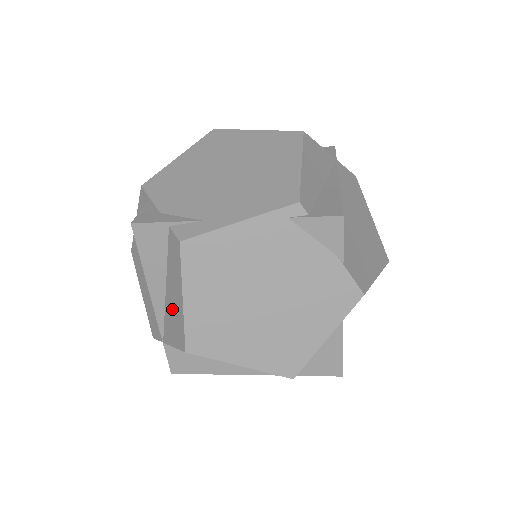
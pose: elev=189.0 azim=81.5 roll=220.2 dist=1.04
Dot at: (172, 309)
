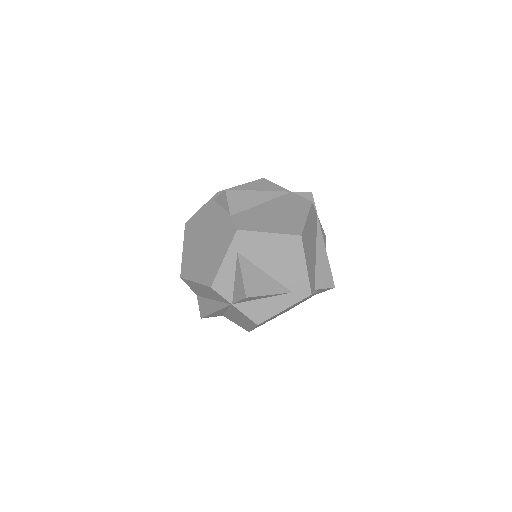
Dot at: occluded
